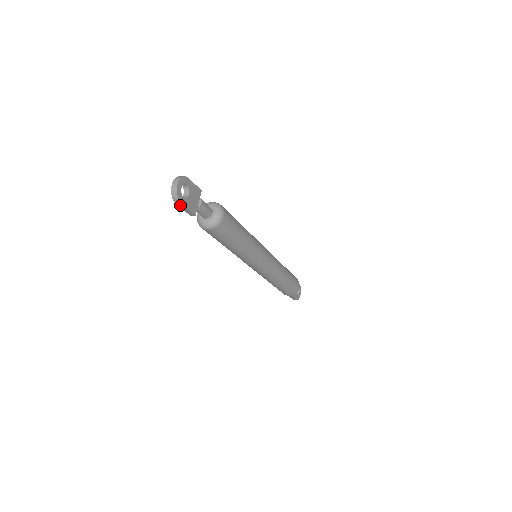
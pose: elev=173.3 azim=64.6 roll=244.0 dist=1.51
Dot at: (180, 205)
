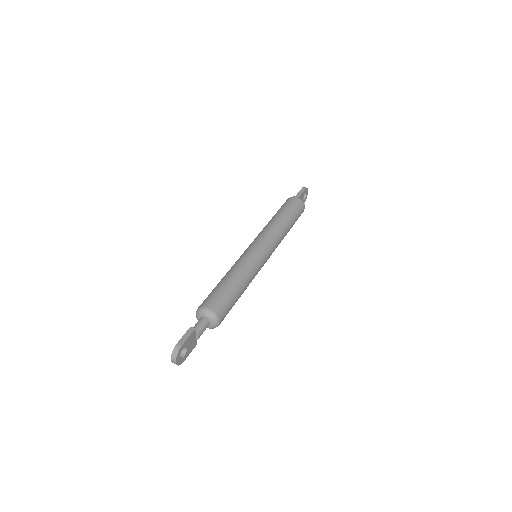
Dot at: (183, 358)
